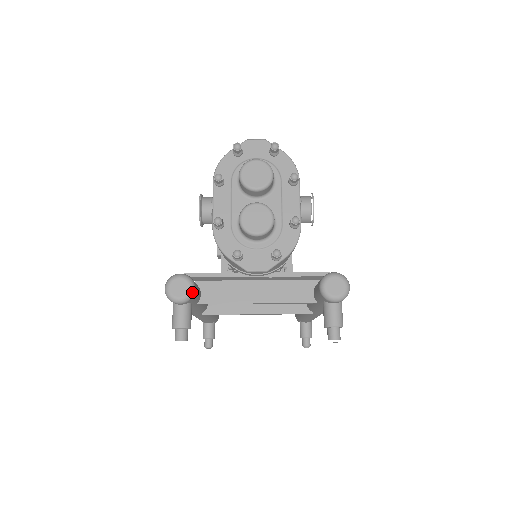
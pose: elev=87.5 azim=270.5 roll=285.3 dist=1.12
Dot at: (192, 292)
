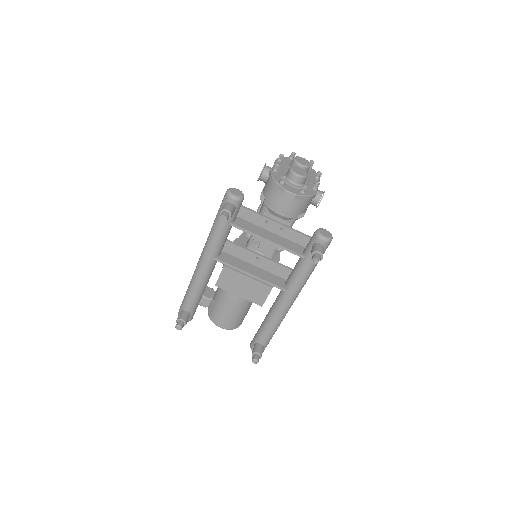
Dot at: (243, 198)
